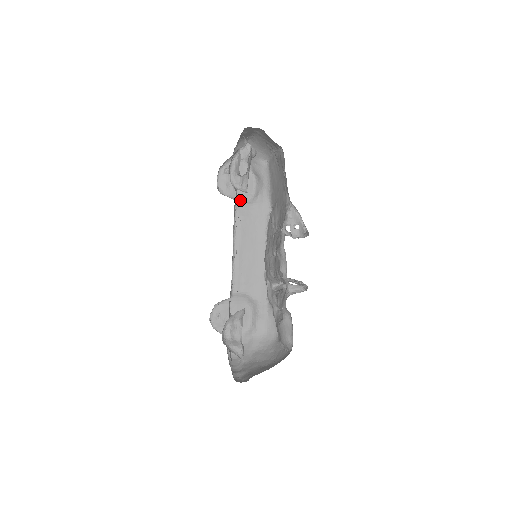
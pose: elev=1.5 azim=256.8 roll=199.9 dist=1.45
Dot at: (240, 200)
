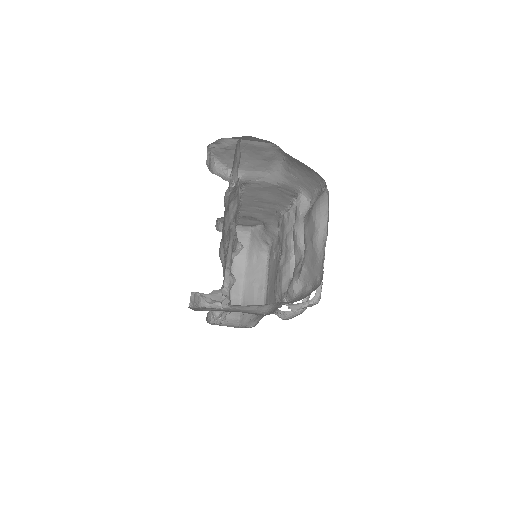
Dot at: occluded
